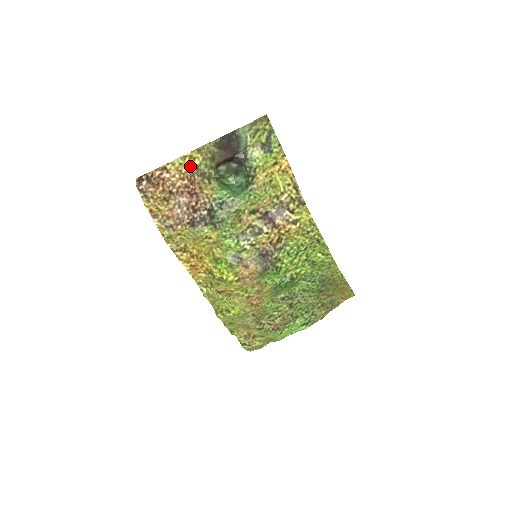
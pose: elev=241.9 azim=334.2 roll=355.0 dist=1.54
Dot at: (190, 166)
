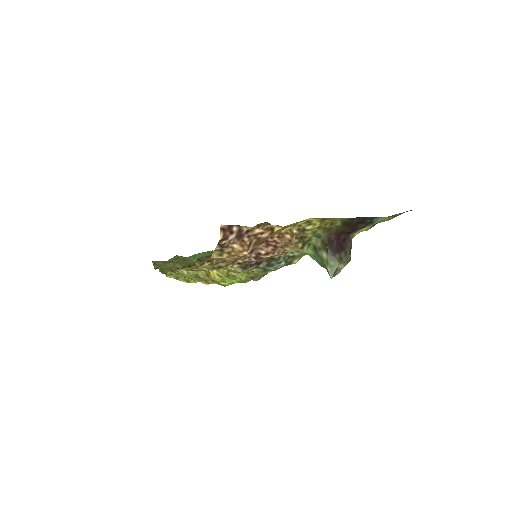
Dot at: (298, 227)
